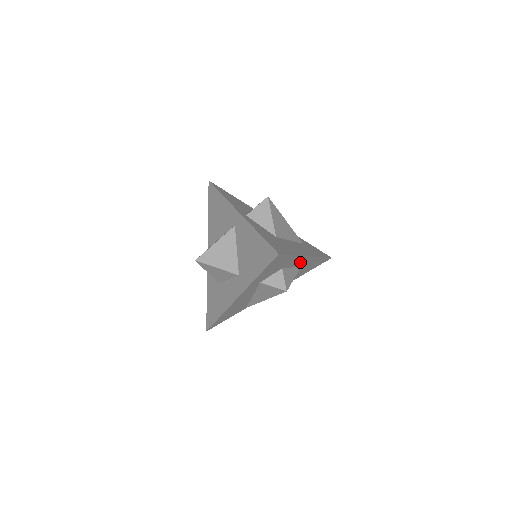
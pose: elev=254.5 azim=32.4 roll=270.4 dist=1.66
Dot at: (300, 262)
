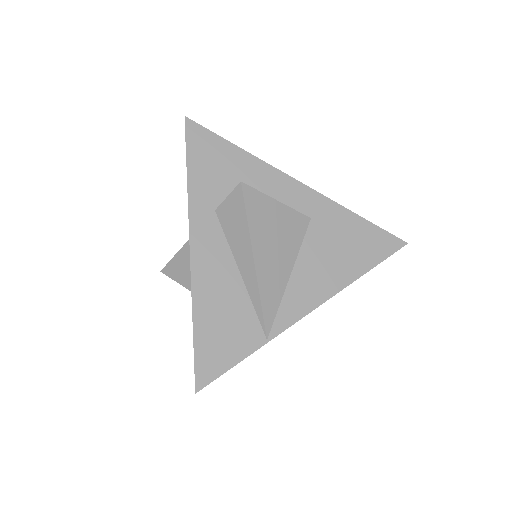
Dot at: (289, 194)
